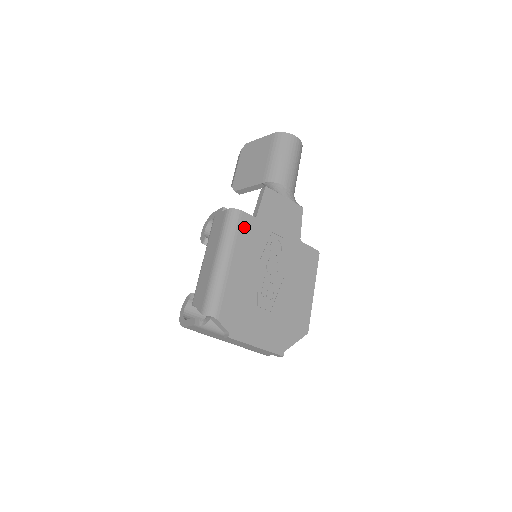
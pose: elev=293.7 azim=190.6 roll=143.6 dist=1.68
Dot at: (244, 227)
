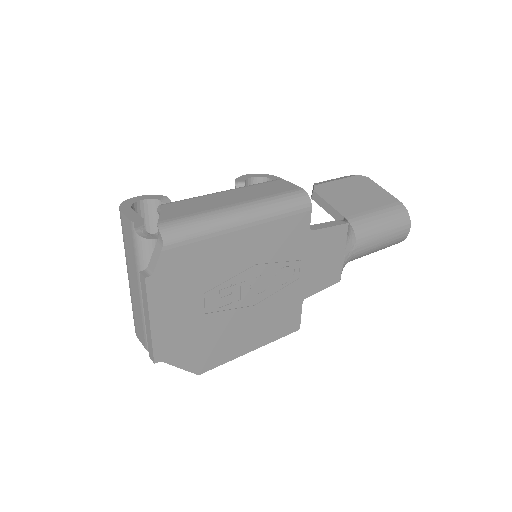
Dot at: (294, 222)
